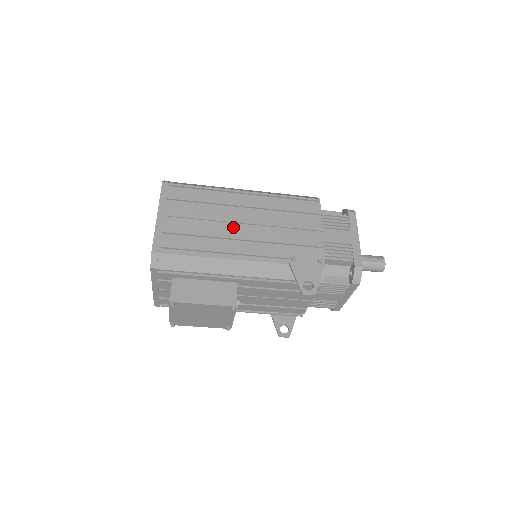
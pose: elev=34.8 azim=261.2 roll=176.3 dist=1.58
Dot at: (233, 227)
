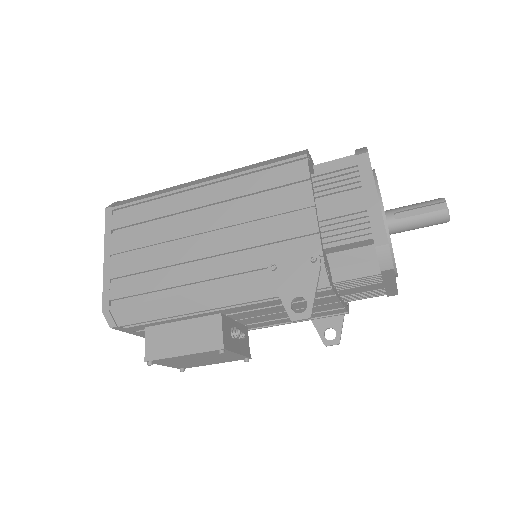
Dot at: (191, 243)
